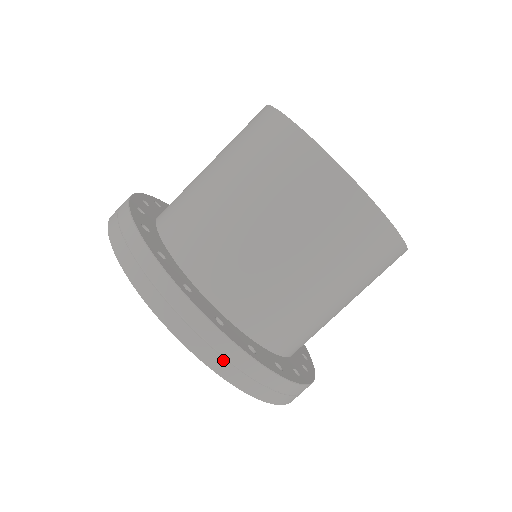
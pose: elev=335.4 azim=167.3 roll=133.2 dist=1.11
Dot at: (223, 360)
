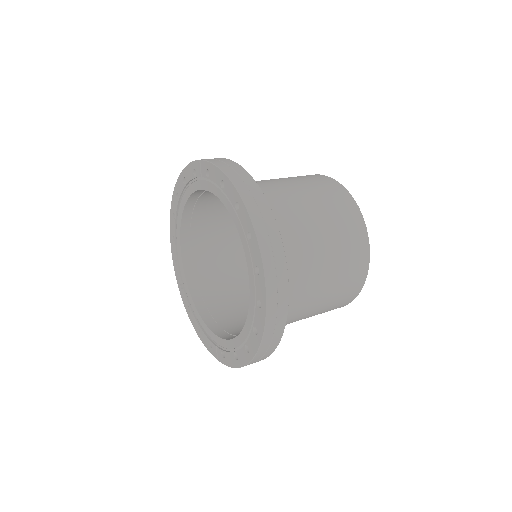
Dot at: (271, 250)
